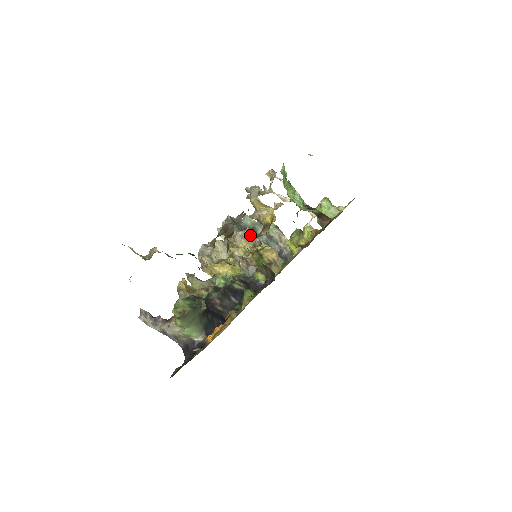
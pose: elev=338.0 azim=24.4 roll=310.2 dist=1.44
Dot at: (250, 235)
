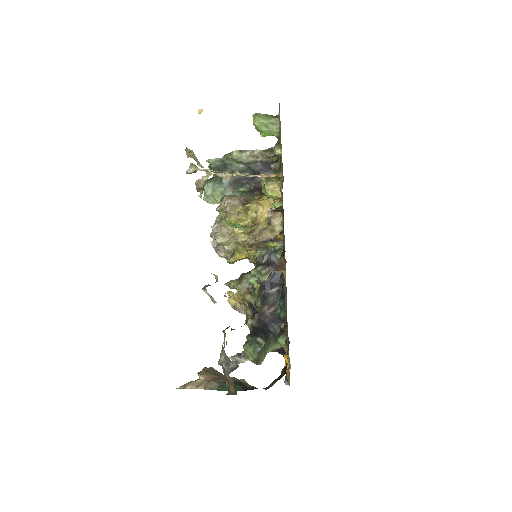
Dot at: (232, 200)
